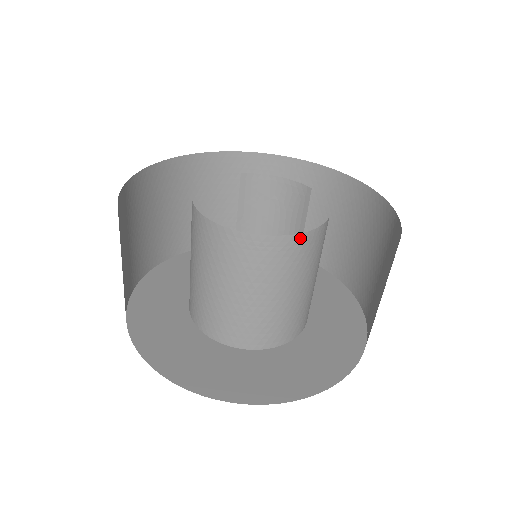
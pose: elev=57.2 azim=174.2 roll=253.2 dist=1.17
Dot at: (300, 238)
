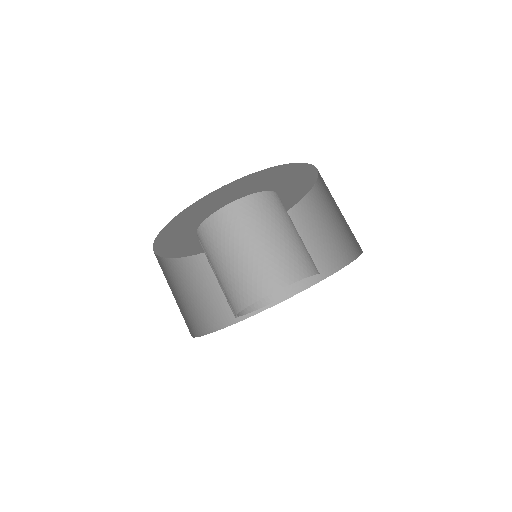
Dot at: occluded
